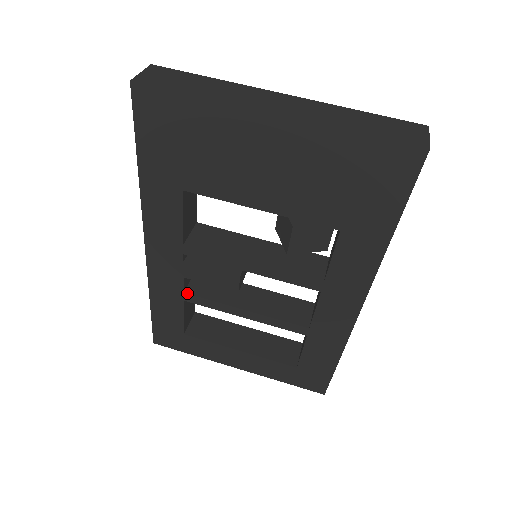
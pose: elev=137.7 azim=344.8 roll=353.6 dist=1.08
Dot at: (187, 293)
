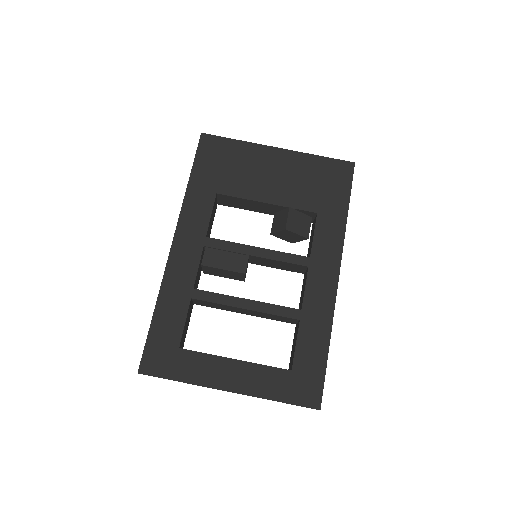
Dot at: (196, 289)
